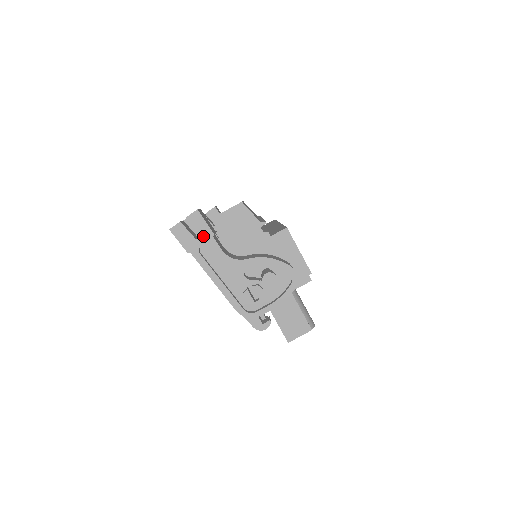
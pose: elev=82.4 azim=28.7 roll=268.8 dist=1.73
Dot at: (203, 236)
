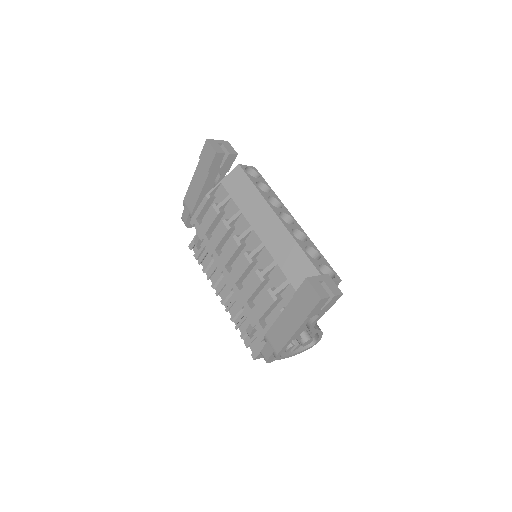
Dot at: (324, 310)
